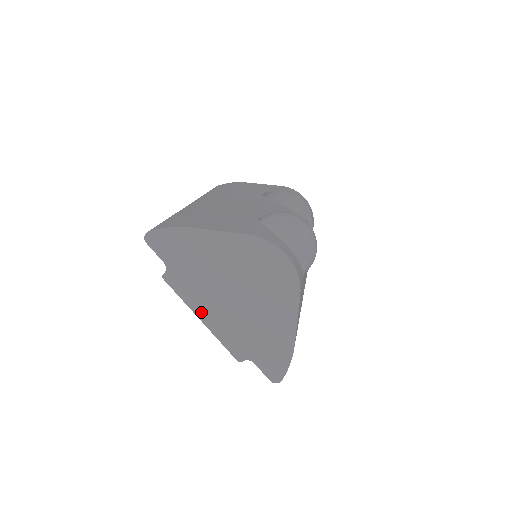
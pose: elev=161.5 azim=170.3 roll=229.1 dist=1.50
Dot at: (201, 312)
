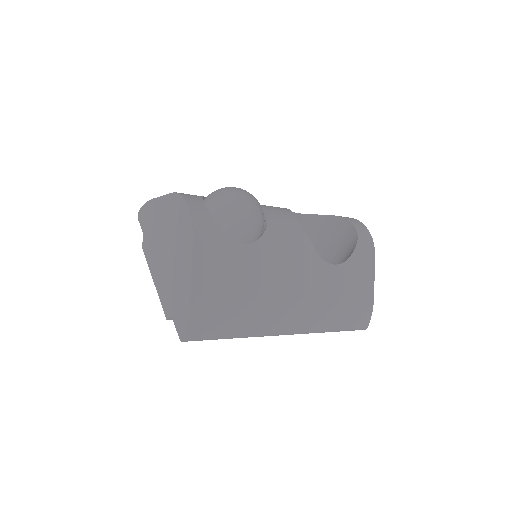
Dot at: (153, 272)
